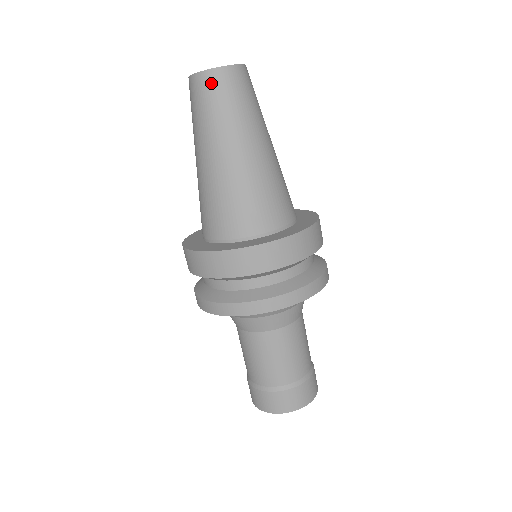
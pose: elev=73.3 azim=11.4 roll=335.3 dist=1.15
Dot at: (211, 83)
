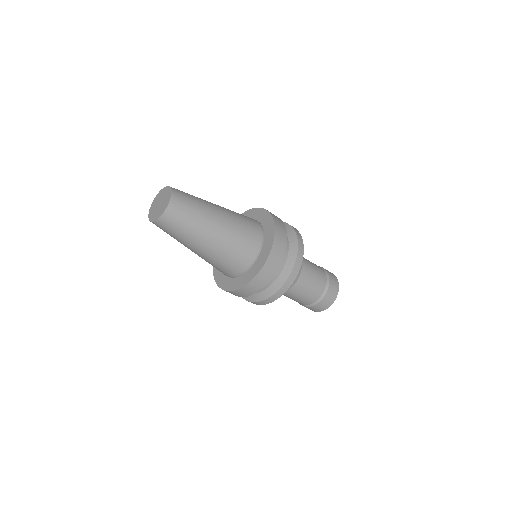
Dot at: (172, 215)
